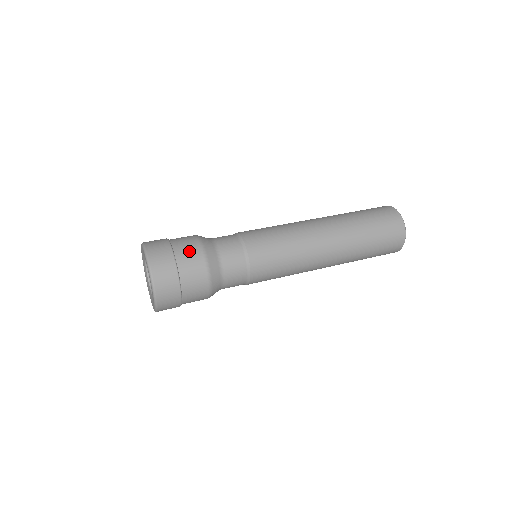
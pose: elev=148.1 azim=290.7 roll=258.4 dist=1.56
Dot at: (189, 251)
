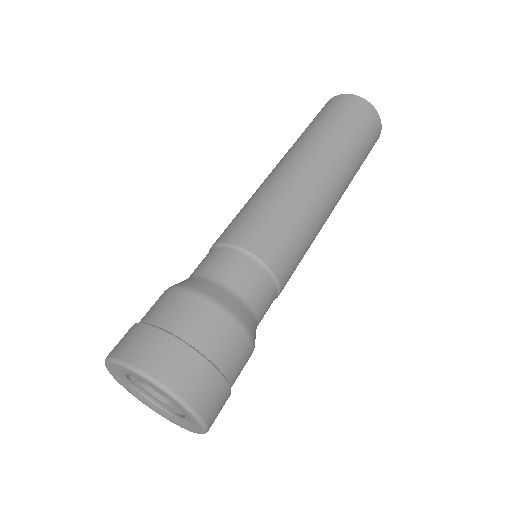
Dot at: (170, 306)
